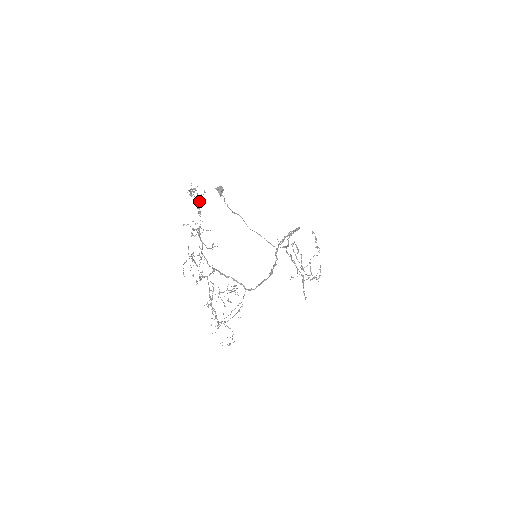
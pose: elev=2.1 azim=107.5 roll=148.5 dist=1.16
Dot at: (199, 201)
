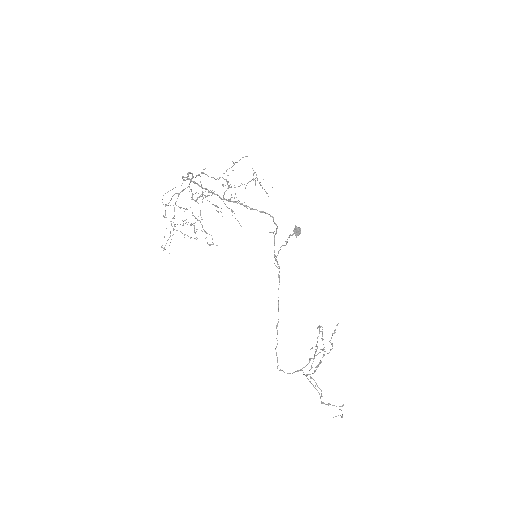
Dot at: (251, 180)
